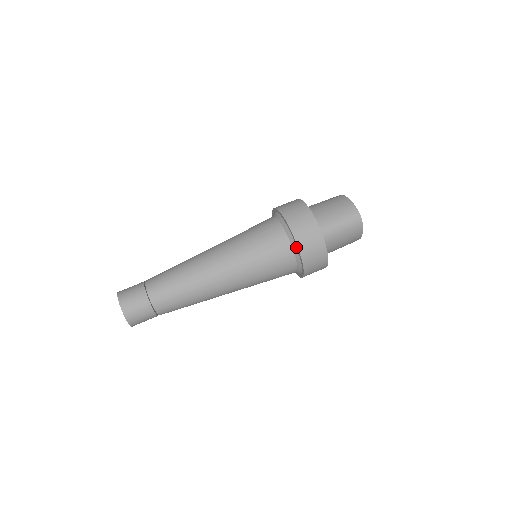
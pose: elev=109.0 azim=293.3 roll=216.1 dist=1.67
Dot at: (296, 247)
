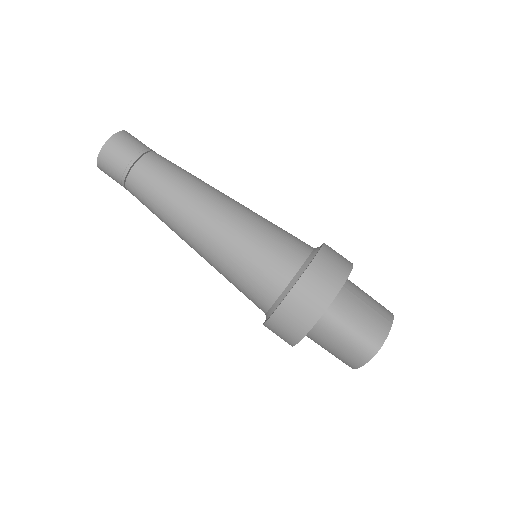
Dot at: (288, 292)
